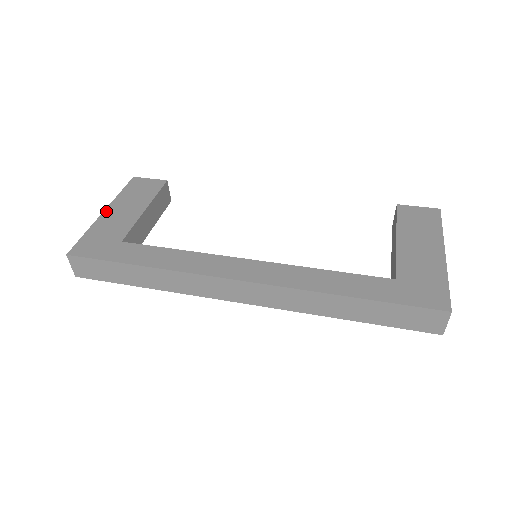
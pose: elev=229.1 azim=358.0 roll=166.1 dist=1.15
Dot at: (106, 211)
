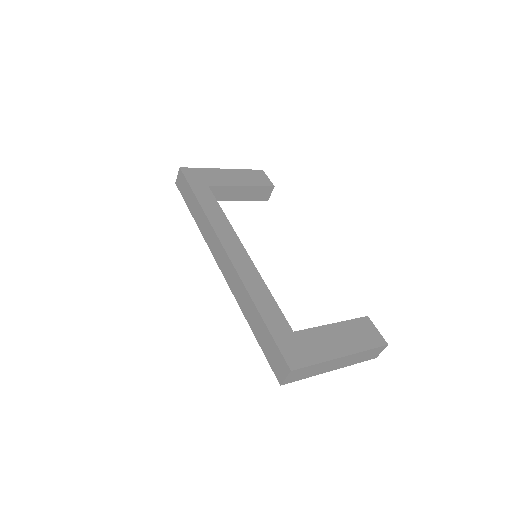
Dot at: (225, 169)
